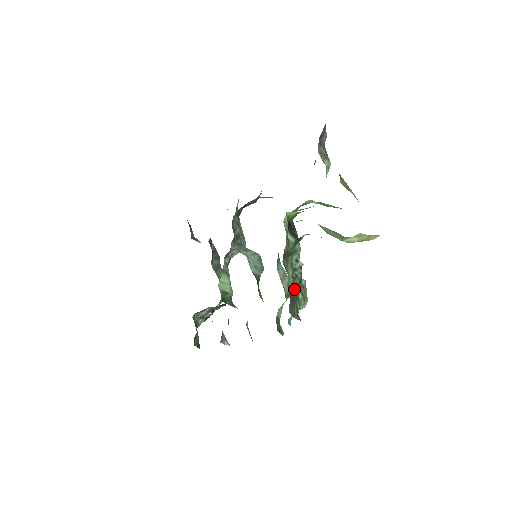
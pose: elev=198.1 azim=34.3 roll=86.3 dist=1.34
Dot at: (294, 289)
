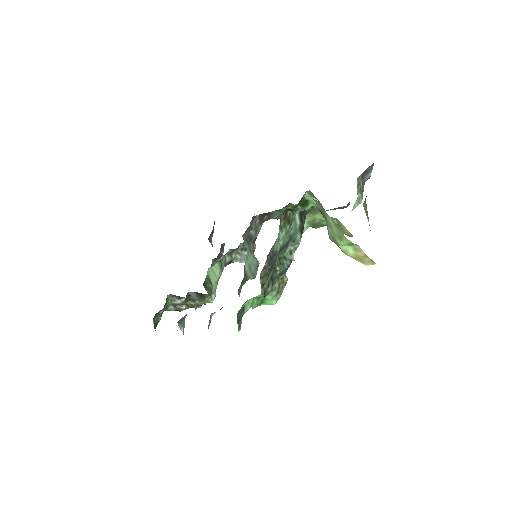
Dot at: (275, 268)
